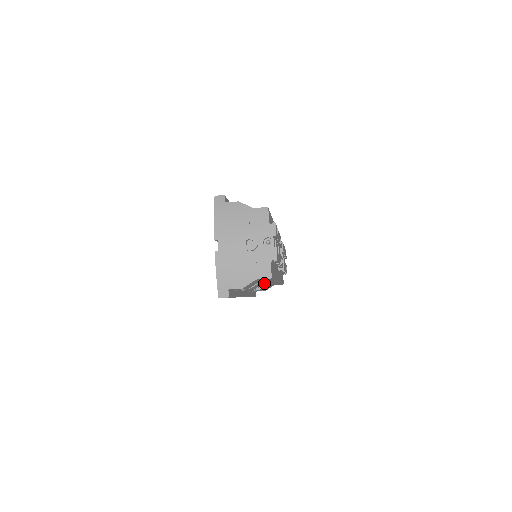
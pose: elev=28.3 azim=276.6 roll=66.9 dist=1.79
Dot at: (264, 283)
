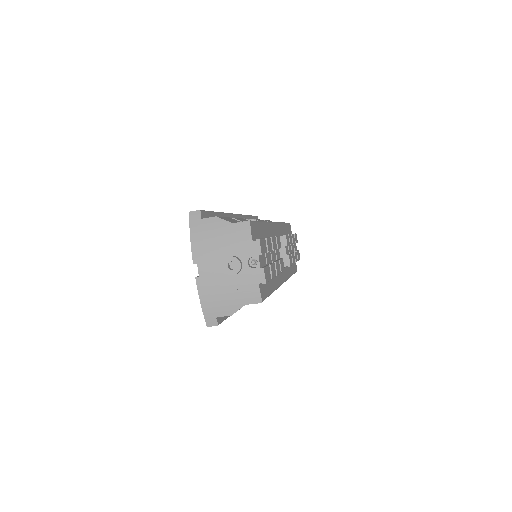
Dot at: occluded
